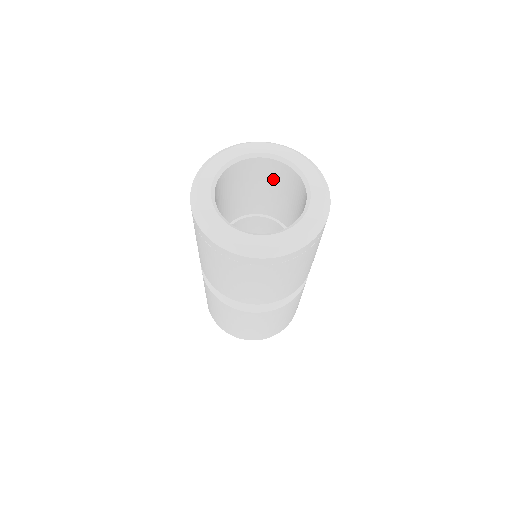
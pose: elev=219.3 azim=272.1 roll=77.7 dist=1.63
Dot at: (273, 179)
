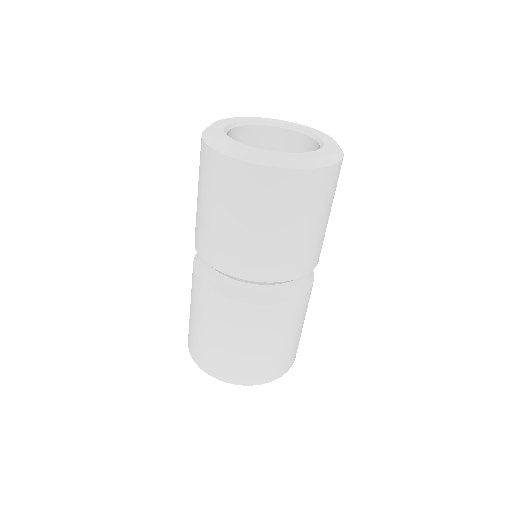
Dot at: occluded
